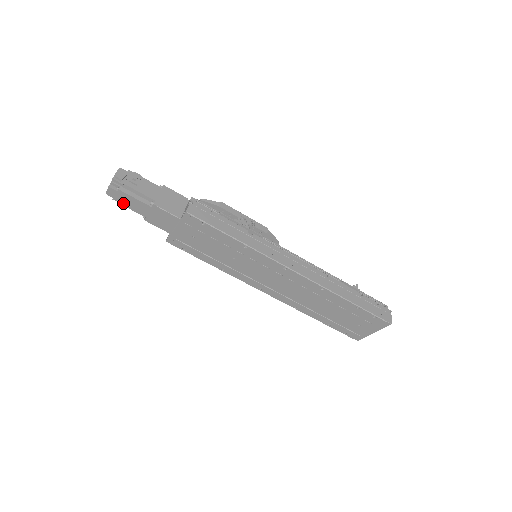
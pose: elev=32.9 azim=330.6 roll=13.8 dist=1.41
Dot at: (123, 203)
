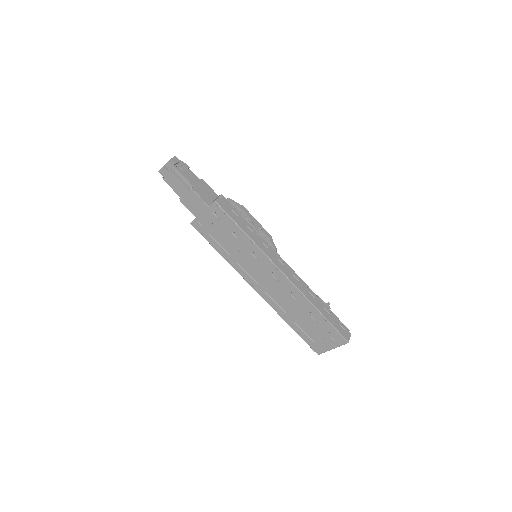
Dot at: (169, 182)
